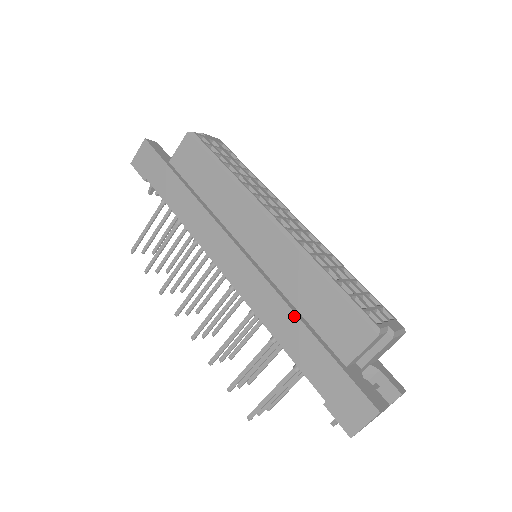
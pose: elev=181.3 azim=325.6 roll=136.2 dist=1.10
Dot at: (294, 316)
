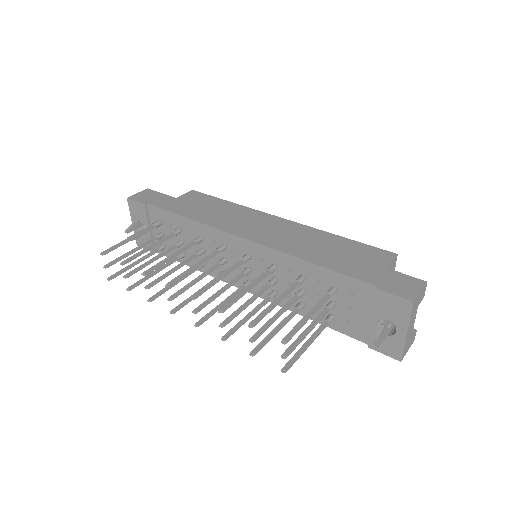
Dot at: (325, 249)
